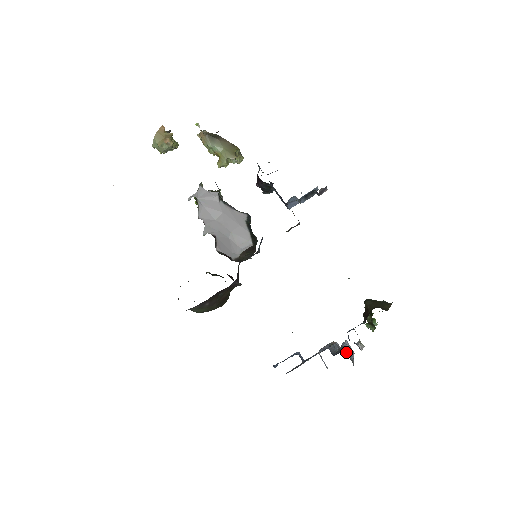
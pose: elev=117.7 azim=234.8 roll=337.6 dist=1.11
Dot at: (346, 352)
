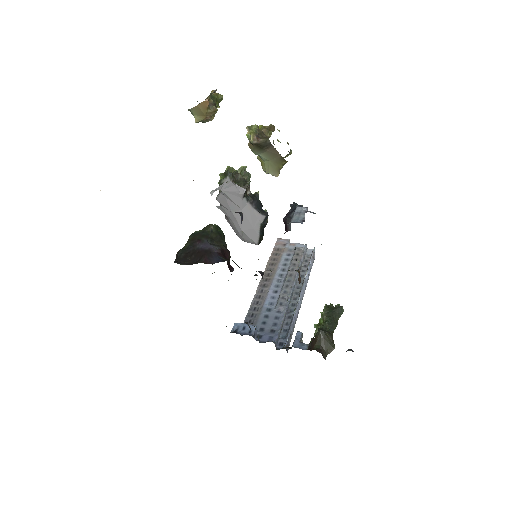
Dot at: (286, 349)
